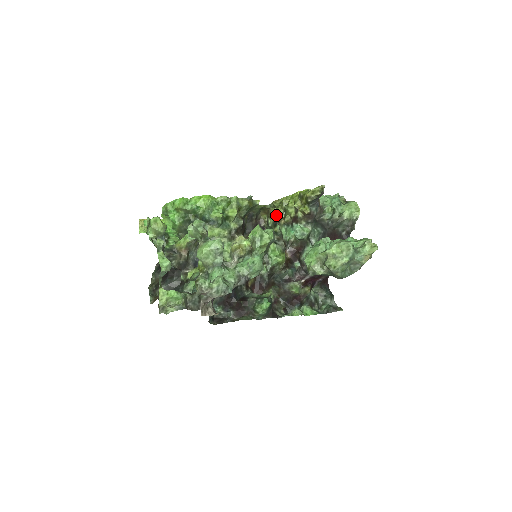
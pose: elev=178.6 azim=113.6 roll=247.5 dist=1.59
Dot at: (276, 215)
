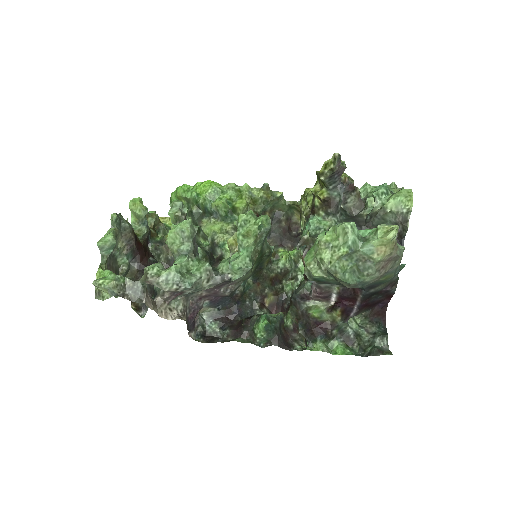
Dot at: occluded
